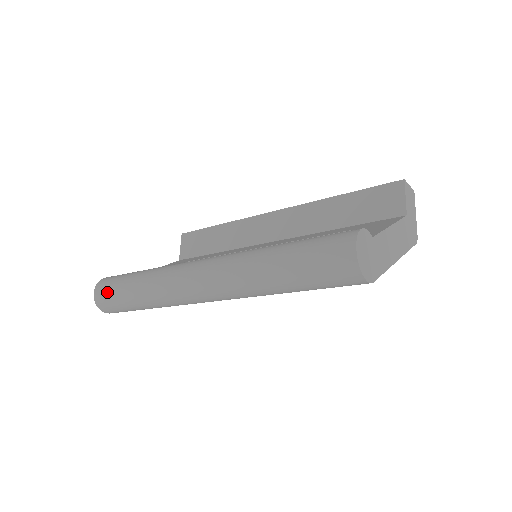
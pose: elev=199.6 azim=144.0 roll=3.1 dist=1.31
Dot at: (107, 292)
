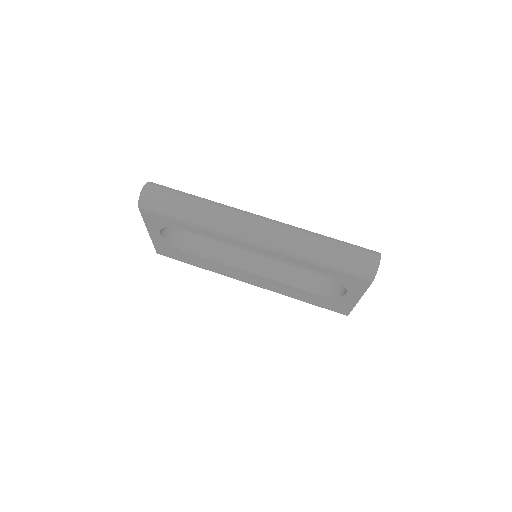
Dot at: (163, 189)
